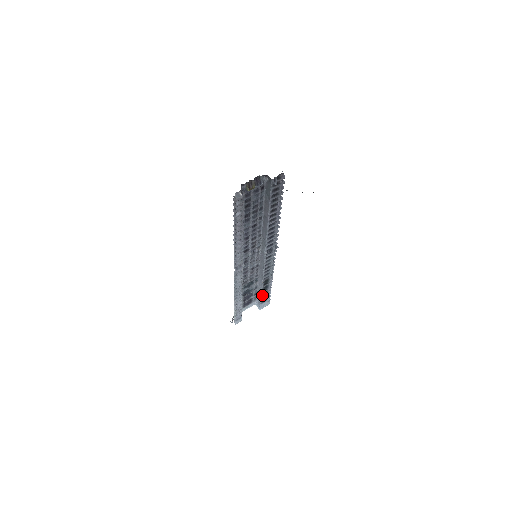
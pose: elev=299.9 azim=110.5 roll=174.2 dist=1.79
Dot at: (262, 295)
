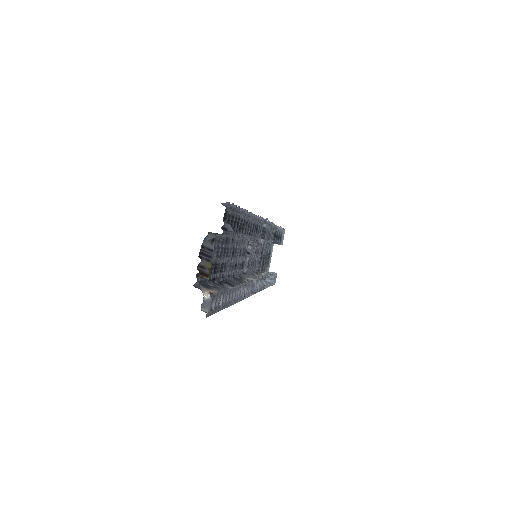
Dot at: (277, 242)
